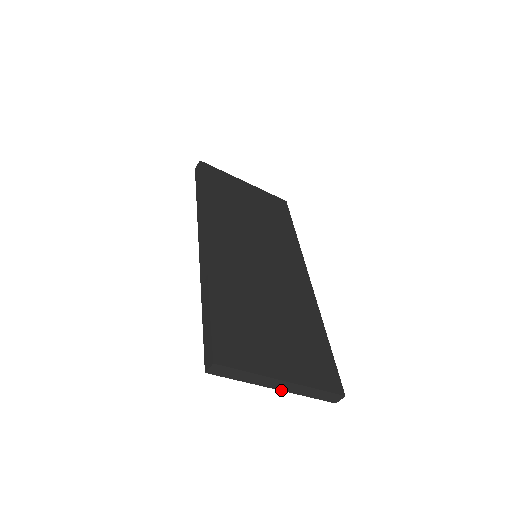
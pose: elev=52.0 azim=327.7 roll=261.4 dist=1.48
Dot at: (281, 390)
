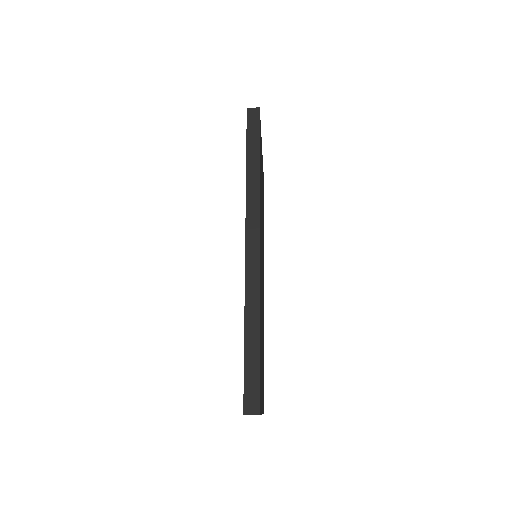
Dot at: occluded
